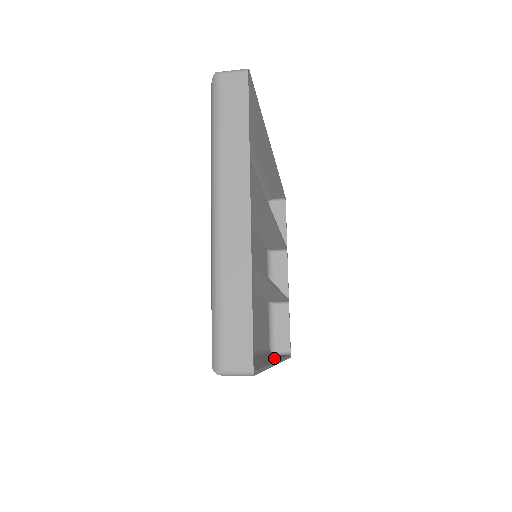
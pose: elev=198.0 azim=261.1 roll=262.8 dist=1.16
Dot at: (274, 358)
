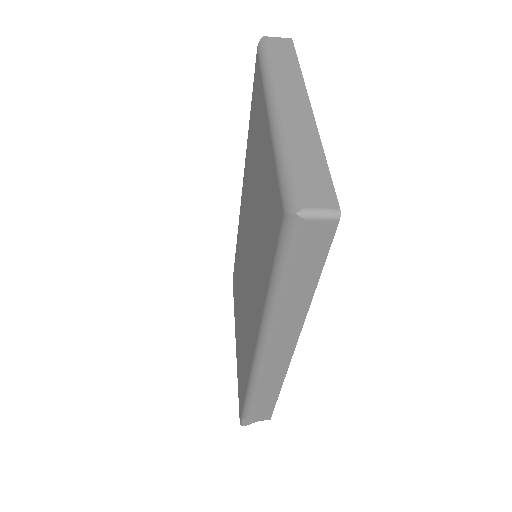
Dot at: (274, 374)
